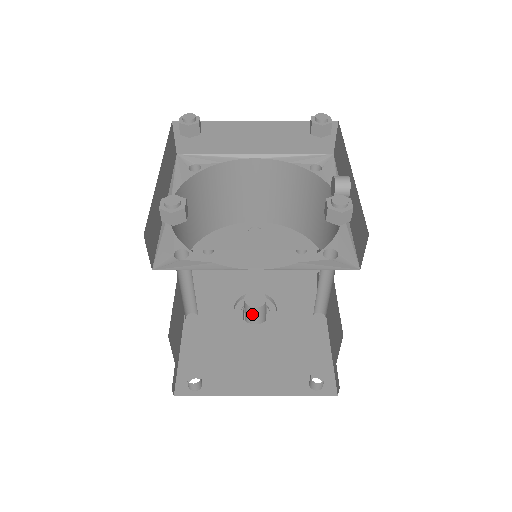
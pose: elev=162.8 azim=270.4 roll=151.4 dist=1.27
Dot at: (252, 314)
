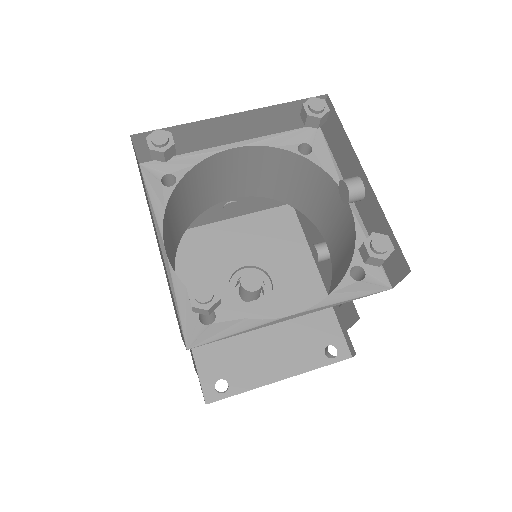
Dot at: (251, 295)
